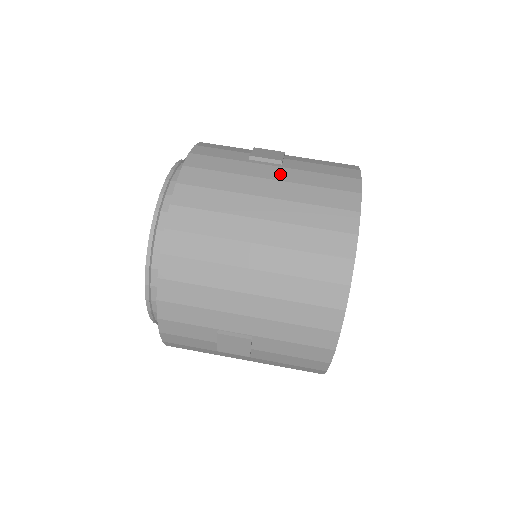
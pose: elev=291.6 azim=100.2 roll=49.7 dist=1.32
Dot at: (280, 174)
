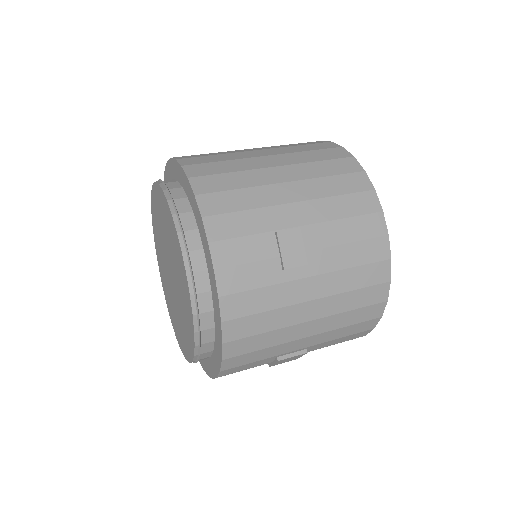
Dot at: occluded
